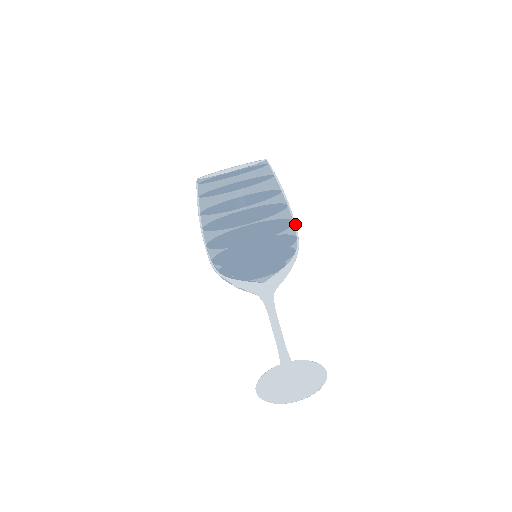
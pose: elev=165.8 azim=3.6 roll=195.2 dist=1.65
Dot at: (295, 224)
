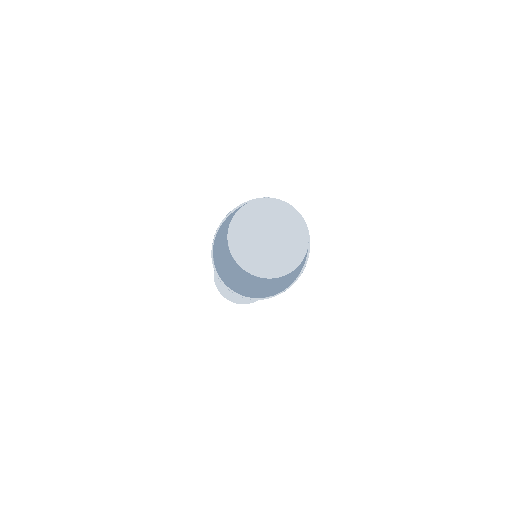
Dot at: occluded
